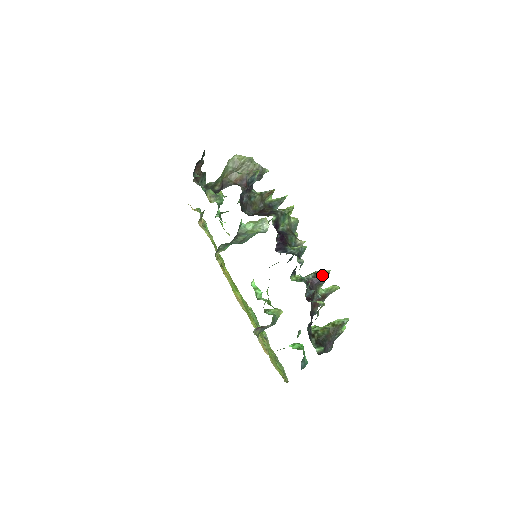
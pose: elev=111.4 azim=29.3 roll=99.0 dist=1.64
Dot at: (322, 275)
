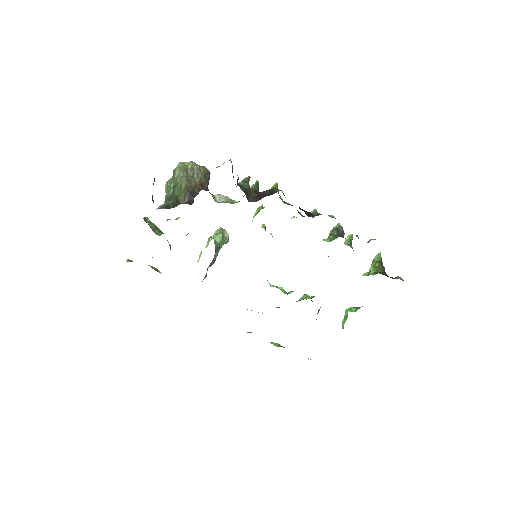
Dot at: (341, 227)
